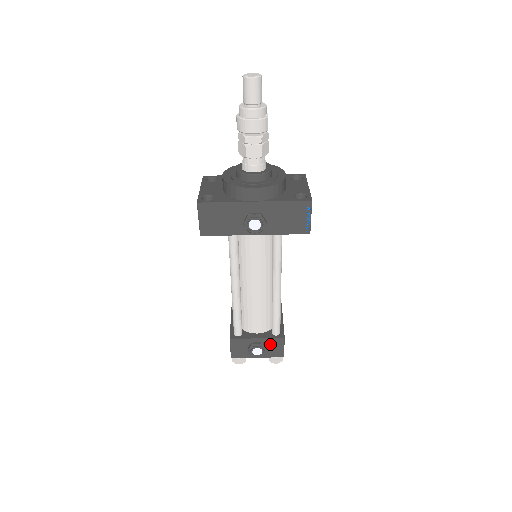
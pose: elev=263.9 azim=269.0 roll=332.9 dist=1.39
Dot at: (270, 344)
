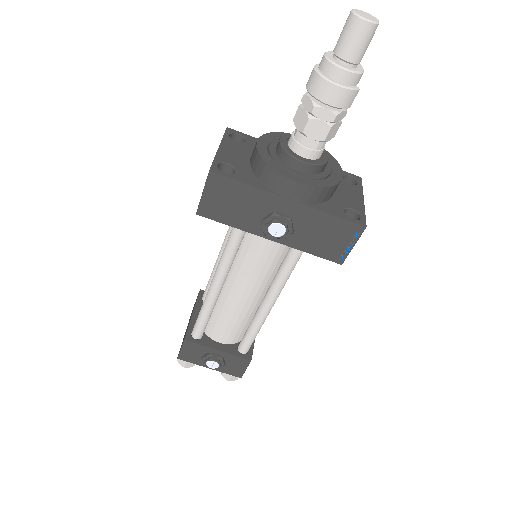
Dot at: (231, 360)
